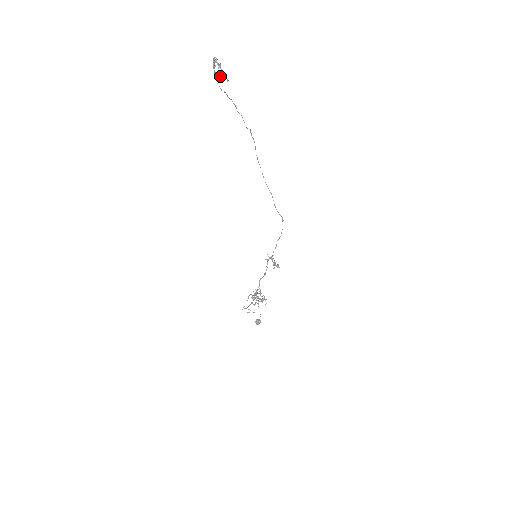
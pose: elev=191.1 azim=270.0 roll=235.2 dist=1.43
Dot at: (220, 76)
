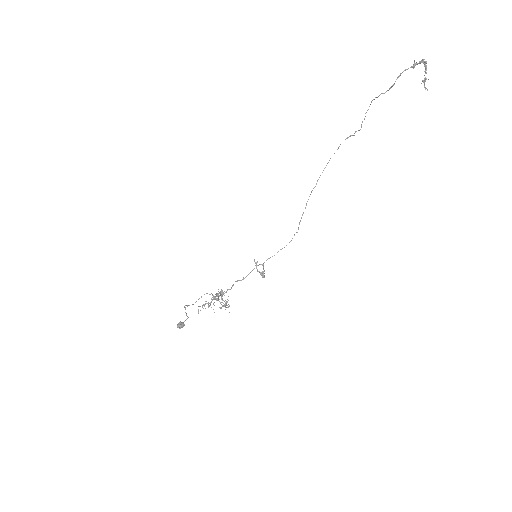
Dot at: (425, 80)
